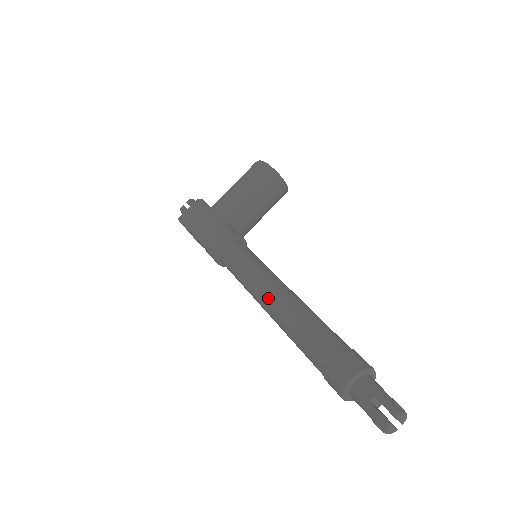
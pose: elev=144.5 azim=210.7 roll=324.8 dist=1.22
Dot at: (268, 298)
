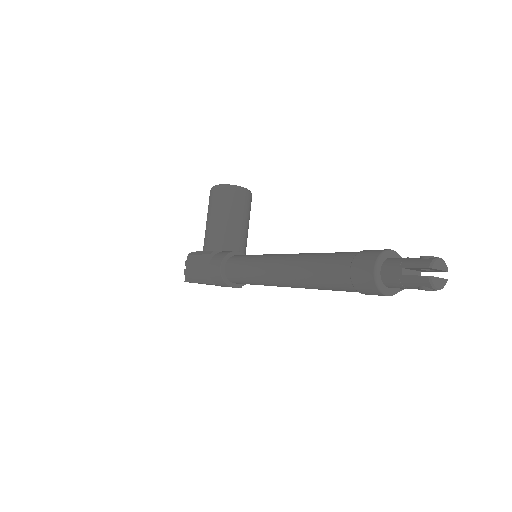
Dot at: (278, 274)
